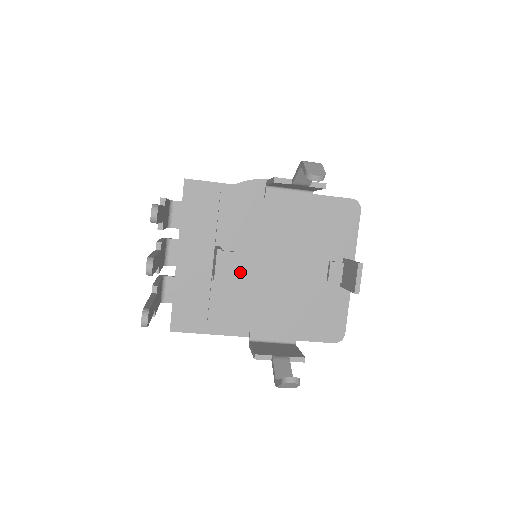
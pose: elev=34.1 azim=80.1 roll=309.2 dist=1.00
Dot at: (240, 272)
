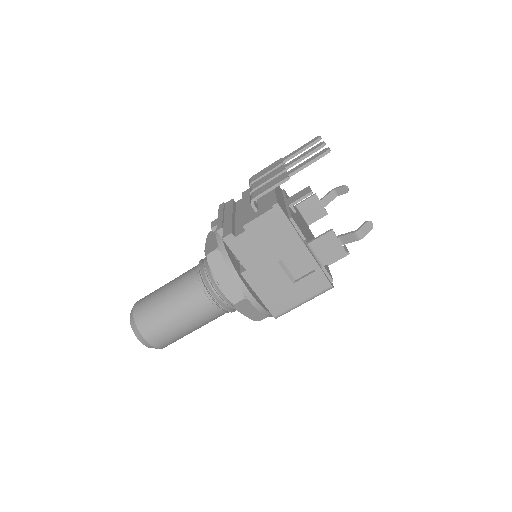
Dot at: (296, 217)
